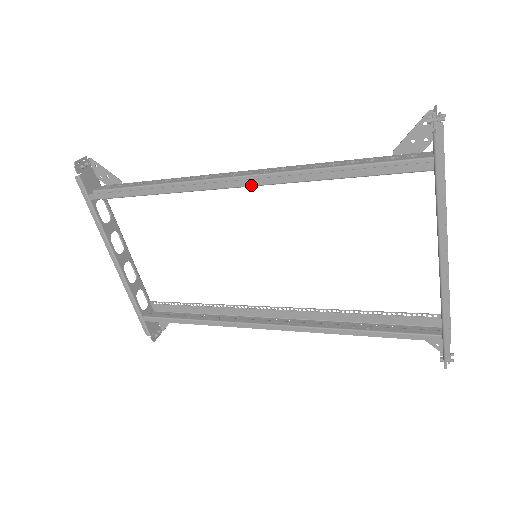
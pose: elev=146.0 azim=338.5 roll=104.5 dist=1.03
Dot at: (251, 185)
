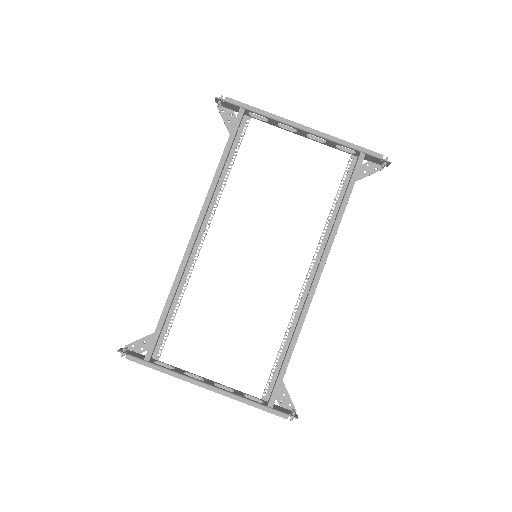
Dot at: (202, 218)
